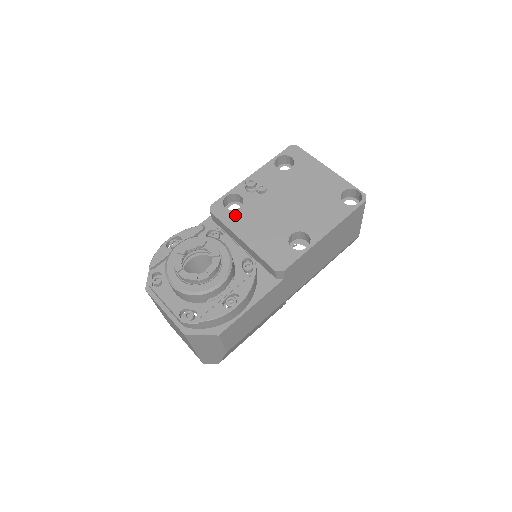
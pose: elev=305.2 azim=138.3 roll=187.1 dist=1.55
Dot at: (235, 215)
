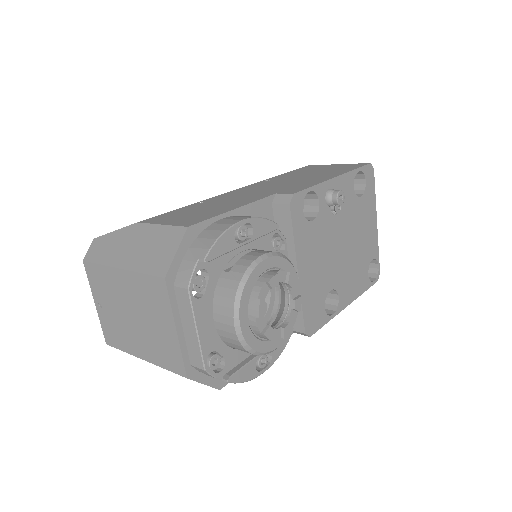
Dot at: (306, 230)
